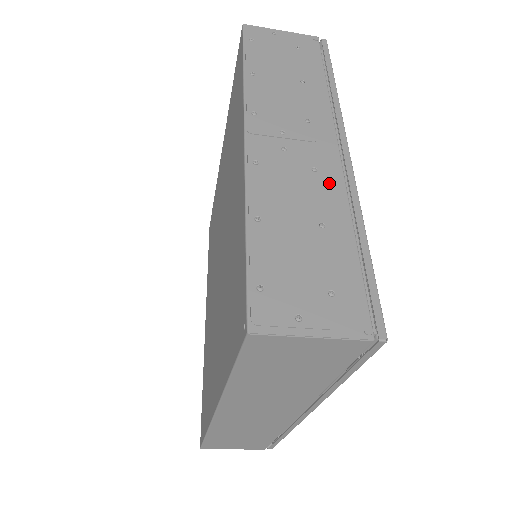
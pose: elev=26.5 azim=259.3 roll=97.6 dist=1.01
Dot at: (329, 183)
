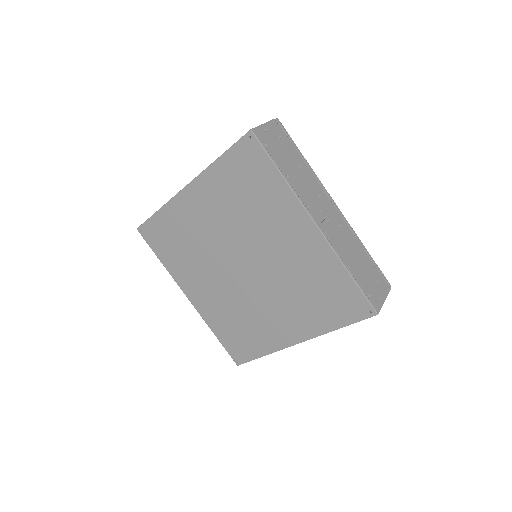
Dot at: (345, 229)
